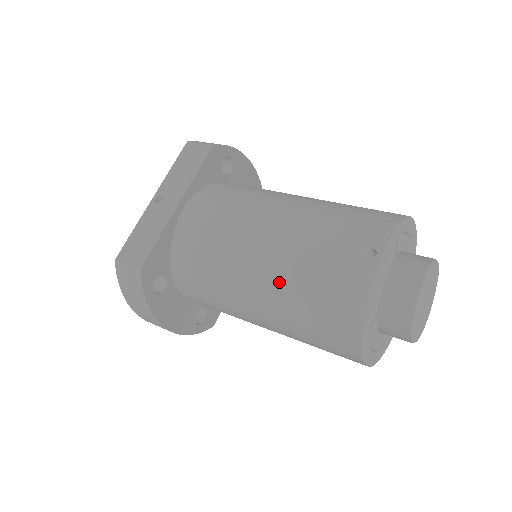
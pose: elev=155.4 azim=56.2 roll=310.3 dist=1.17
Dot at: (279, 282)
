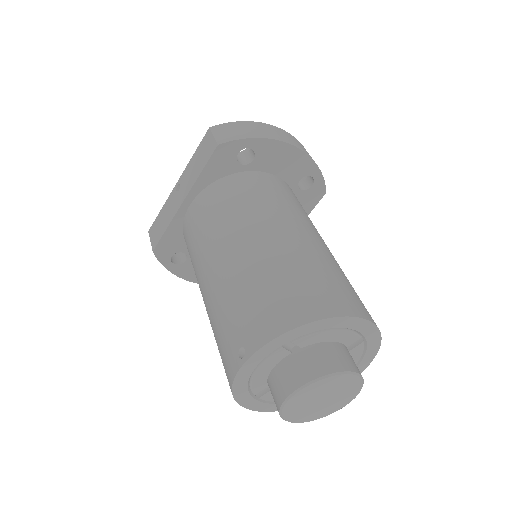
Dot at: occluded
